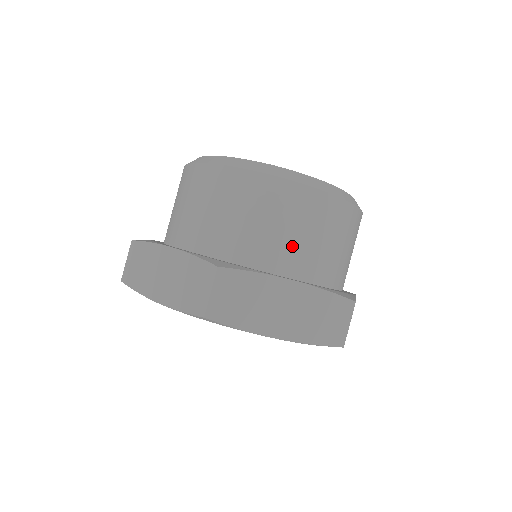
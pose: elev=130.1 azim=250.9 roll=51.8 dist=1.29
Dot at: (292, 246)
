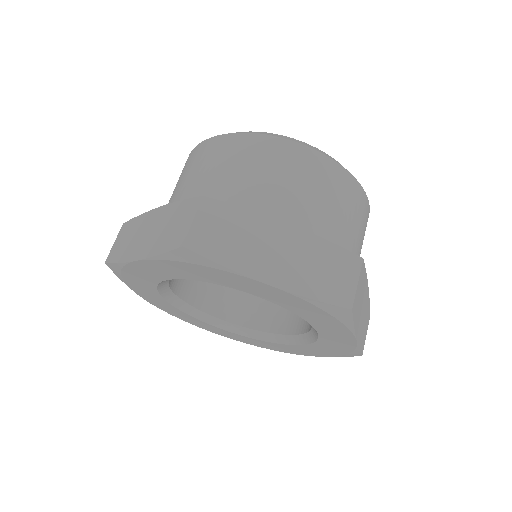
Dot at: (288, 199)
